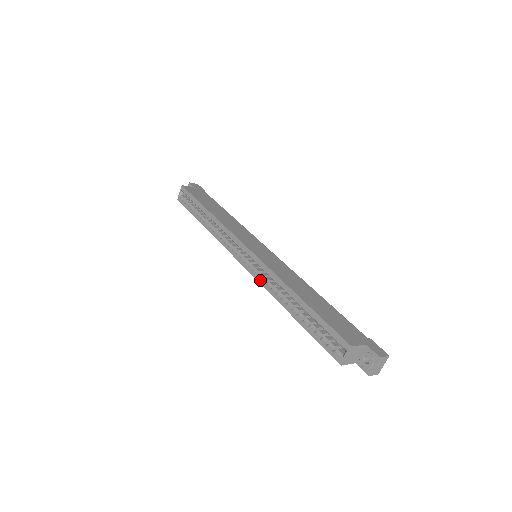
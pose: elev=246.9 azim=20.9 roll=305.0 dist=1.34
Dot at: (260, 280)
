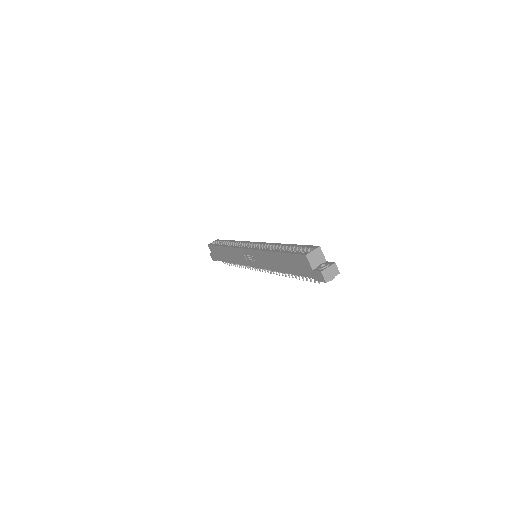
Dot at: (258, 248)
